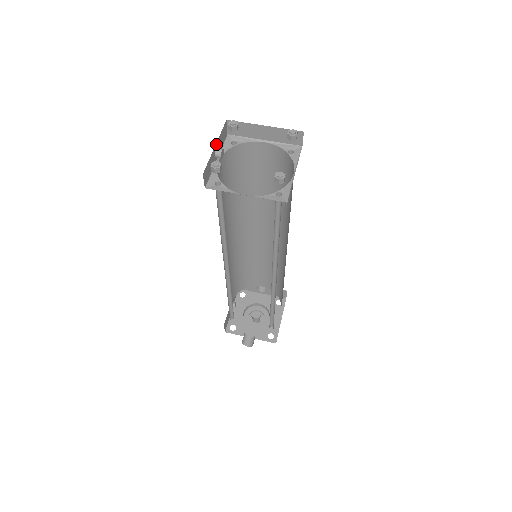
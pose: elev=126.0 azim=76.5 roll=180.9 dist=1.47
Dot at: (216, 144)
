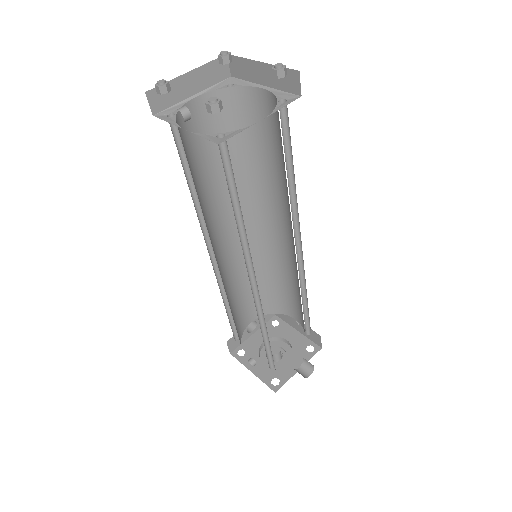
Dot at: occluded
